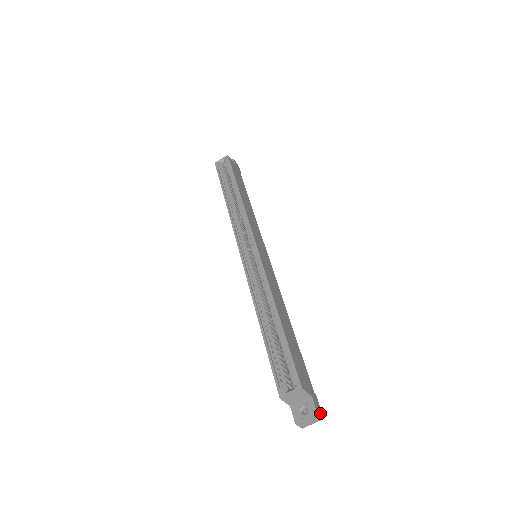
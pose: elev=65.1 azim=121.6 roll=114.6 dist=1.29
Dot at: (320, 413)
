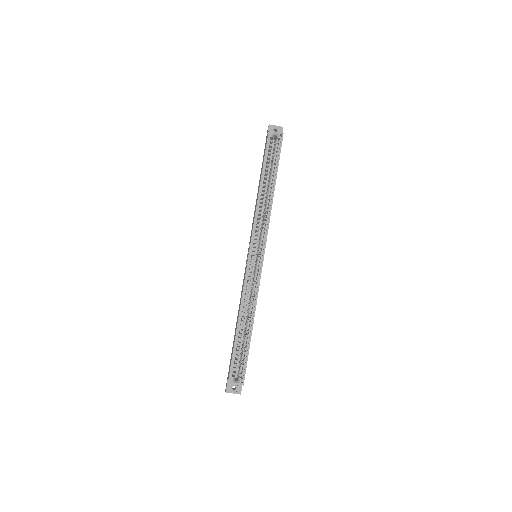
Dot at: occluded
